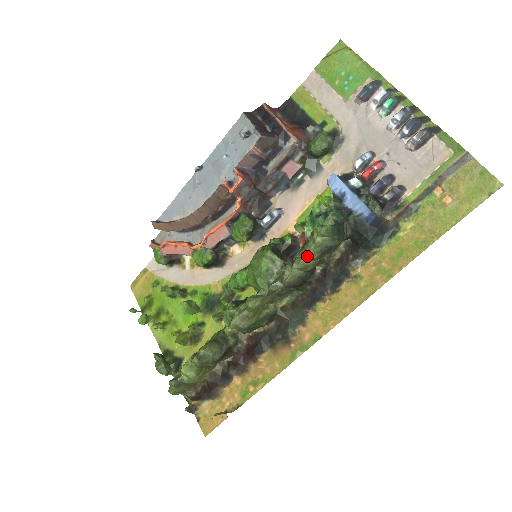
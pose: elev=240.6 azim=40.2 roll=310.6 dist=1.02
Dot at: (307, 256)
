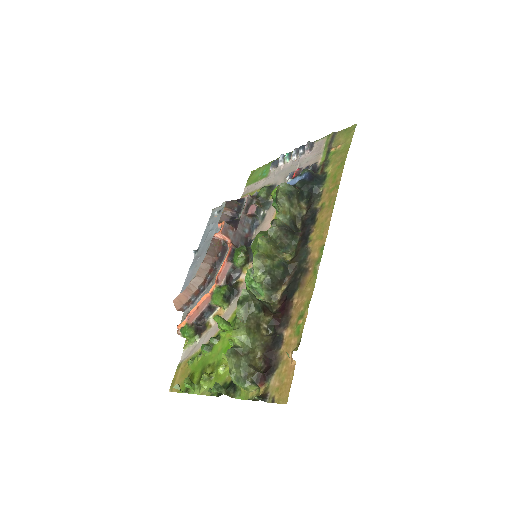
Dot at: (279, 198)
